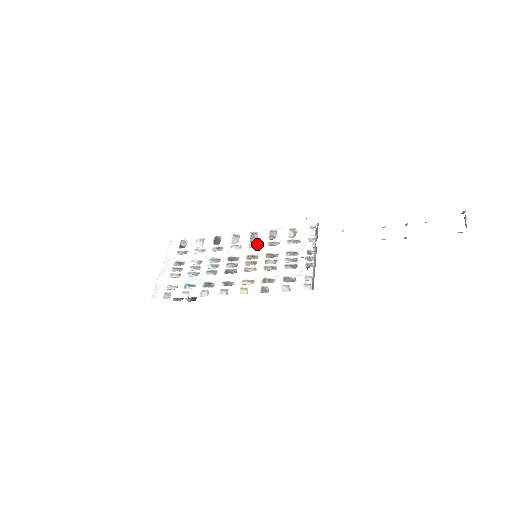
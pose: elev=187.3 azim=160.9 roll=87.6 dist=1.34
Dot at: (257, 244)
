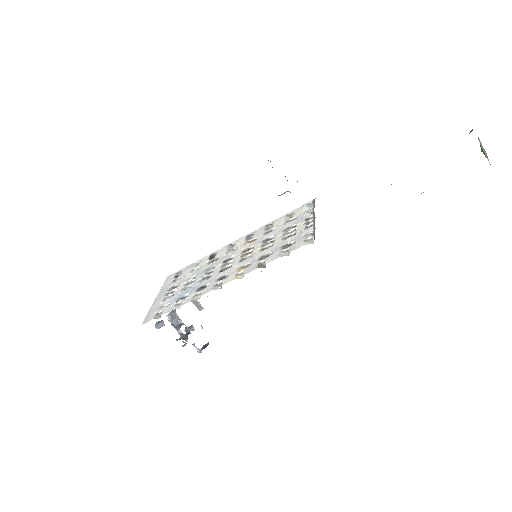
Dot at: (253, 240)
